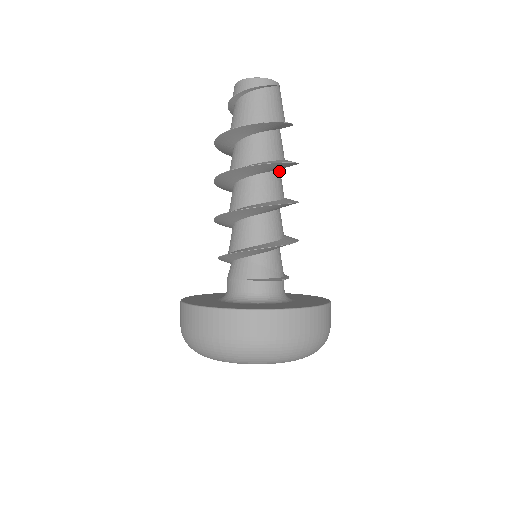
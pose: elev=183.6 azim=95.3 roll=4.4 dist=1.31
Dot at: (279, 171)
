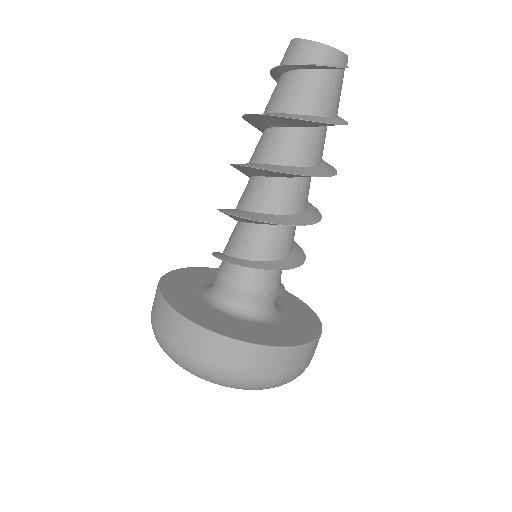
Dot at: occluded
